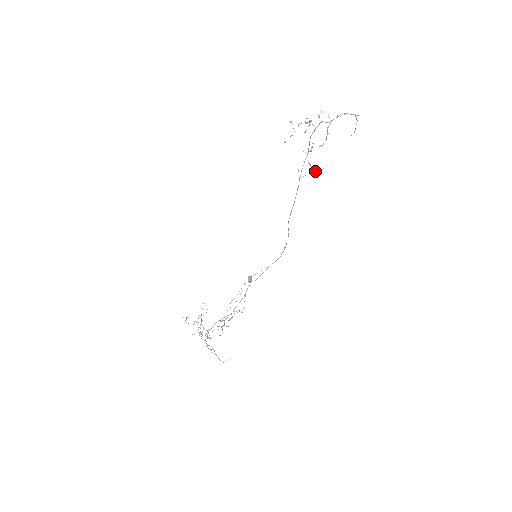
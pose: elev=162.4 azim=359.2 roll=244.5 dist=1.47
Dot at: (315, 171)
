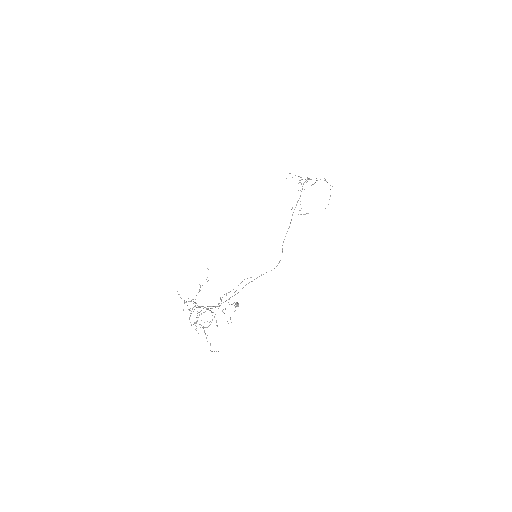
Dot at: (303, 214)
